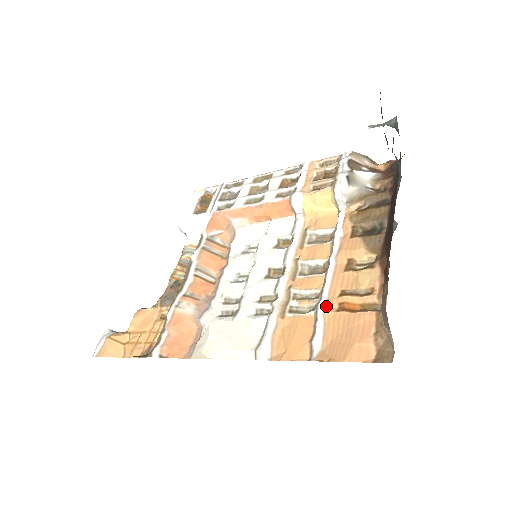
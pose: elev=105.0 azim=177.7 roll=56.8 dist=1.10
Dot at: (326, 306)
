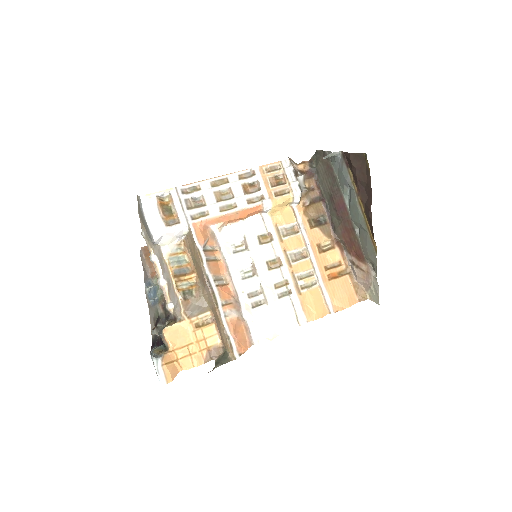
Dot at: (323, 279)
